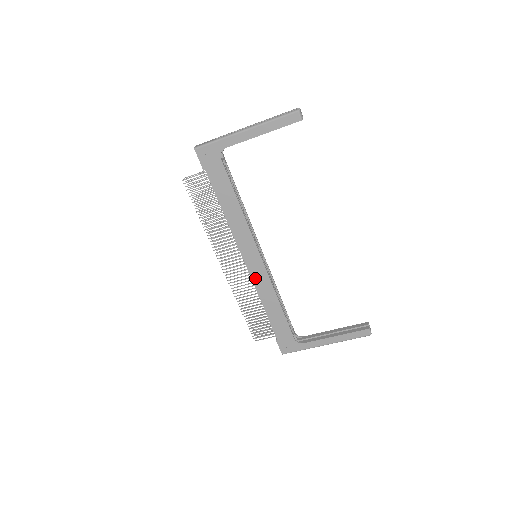
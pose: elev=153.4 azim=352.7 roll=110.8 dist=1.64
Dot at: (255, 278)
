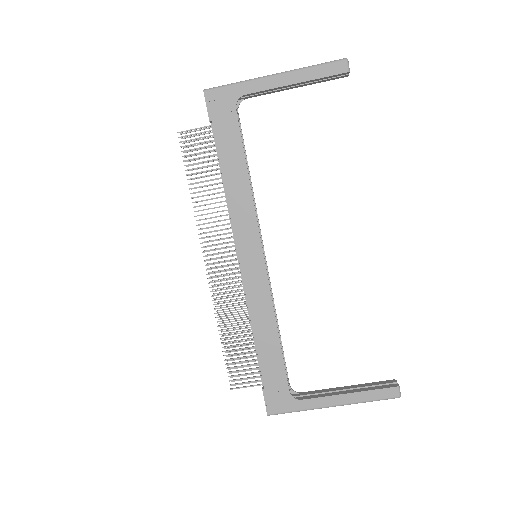
Dot at: (250, 287)
